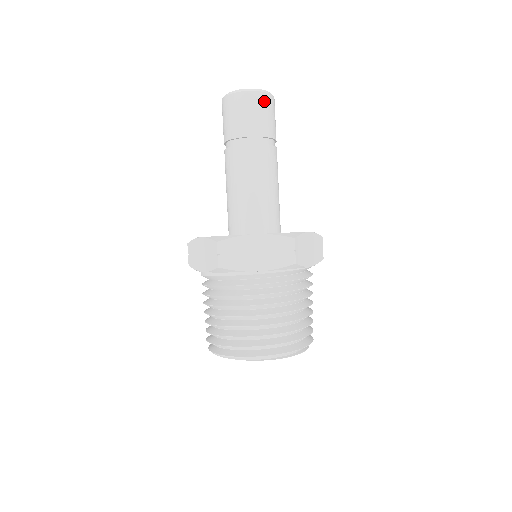
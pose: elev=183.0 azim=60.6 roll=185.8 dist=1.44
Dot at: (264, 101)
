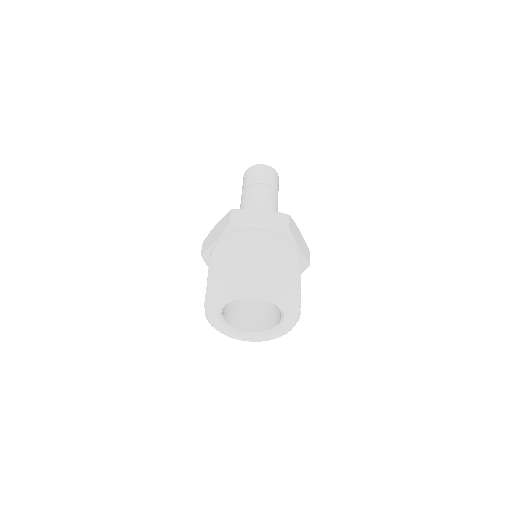
Dot at: (272, 171)
